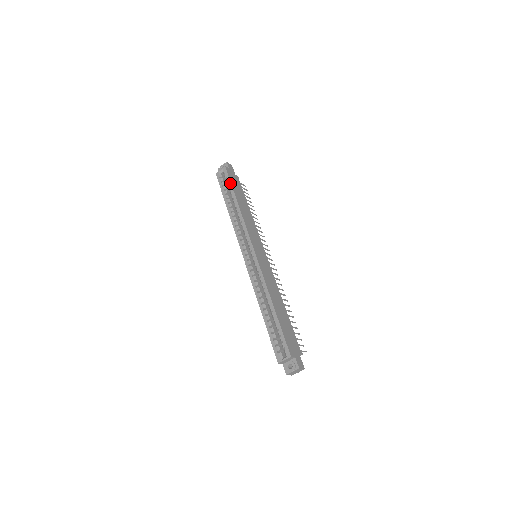
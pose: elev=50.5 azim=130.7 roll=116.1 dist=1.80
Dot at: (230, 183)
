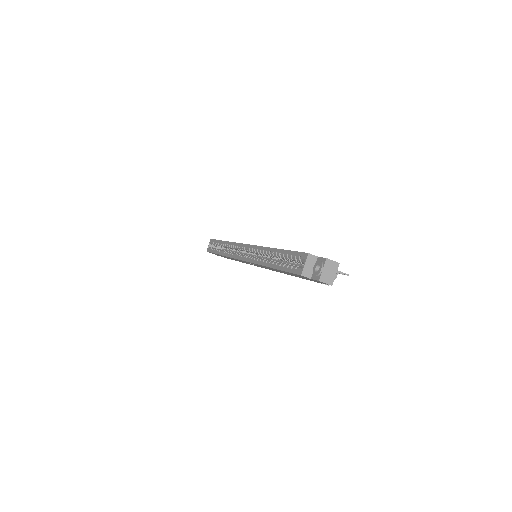
Dot at: (216, 240)
